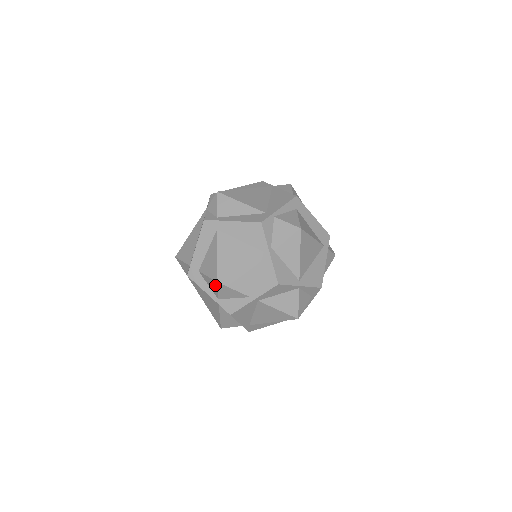
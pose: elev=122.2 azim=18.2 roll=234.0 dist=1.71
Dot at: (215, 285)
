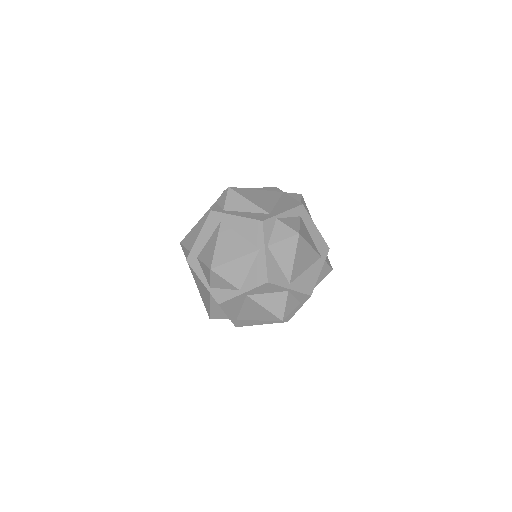
Dot at: (209, 272)
